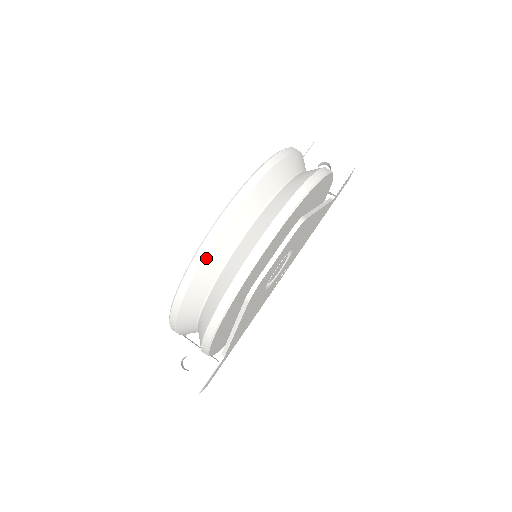
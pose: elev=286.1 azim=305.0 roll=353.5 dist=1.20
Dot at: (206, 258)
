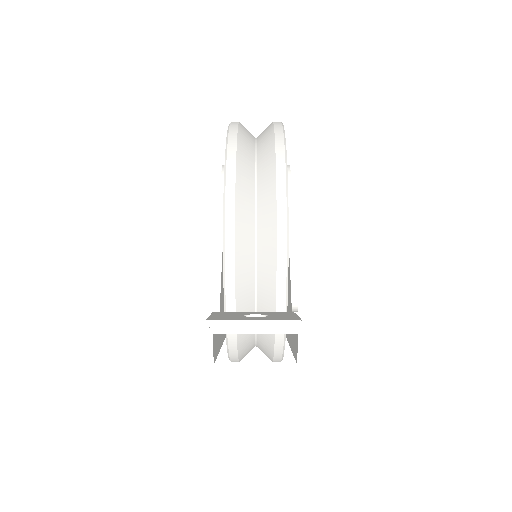
Dot at: occluded
